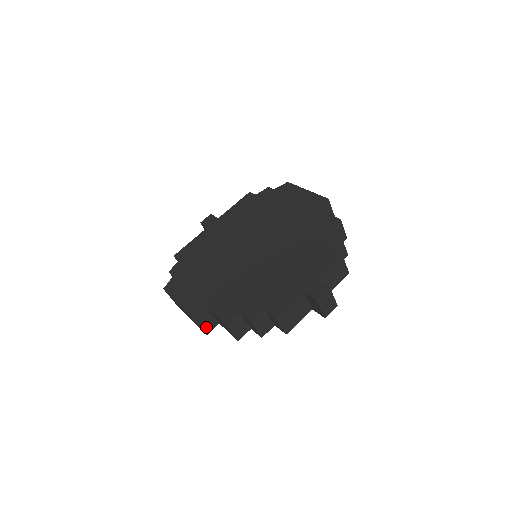
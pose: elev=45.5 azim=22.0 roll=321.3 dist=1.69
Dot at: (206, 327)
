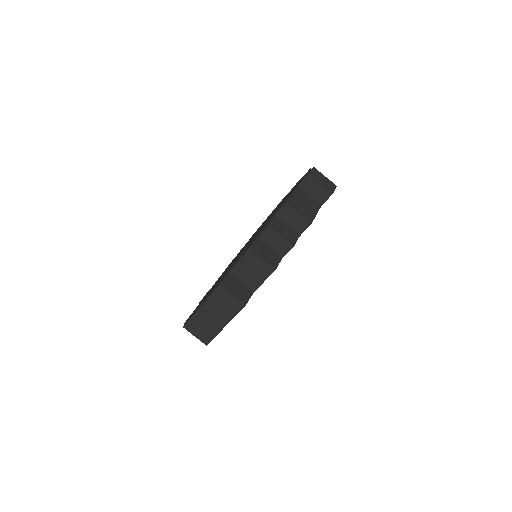
Dot at: (240, 295)
